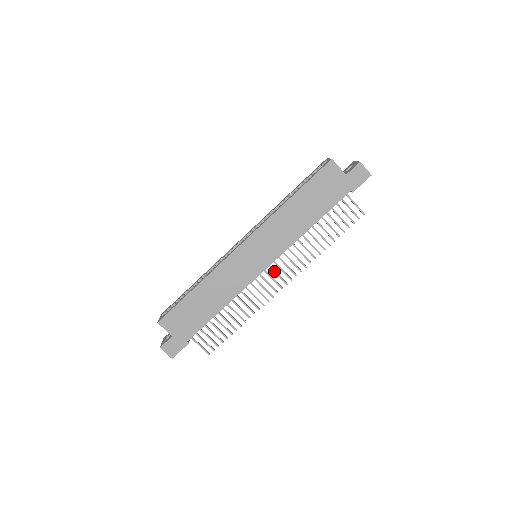
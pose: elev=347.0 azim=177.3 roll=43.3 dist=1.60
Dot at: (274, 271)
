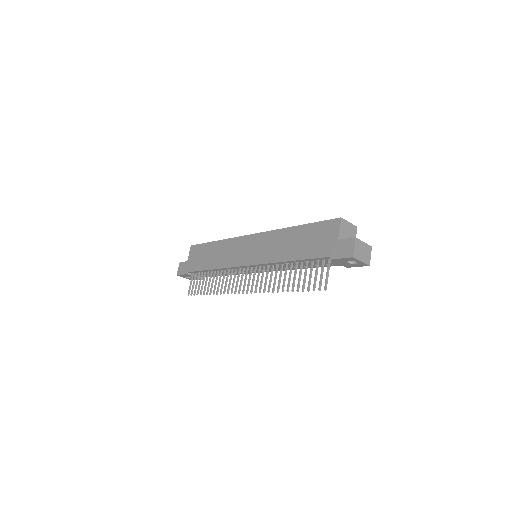
Dot at: (250, 275)
